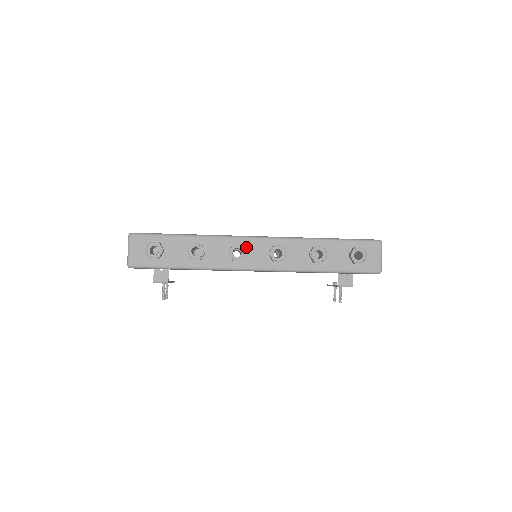
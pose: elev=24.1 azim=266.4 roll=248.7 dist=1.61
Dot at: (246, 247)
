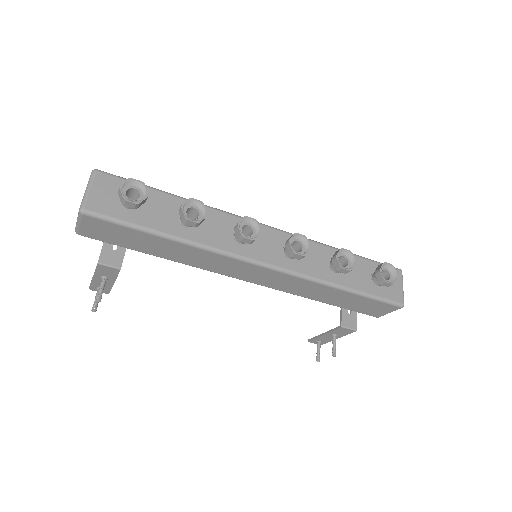
Dot at: occluded
